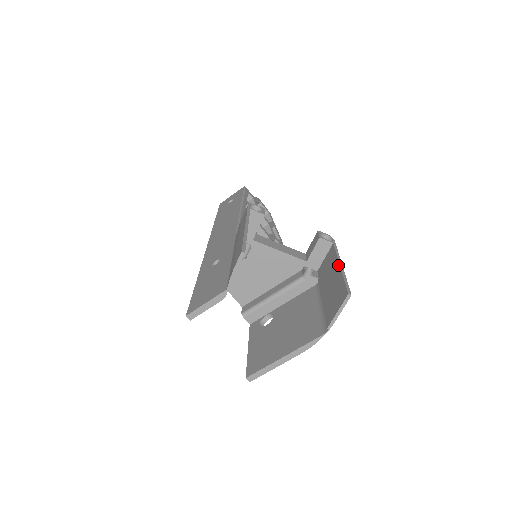
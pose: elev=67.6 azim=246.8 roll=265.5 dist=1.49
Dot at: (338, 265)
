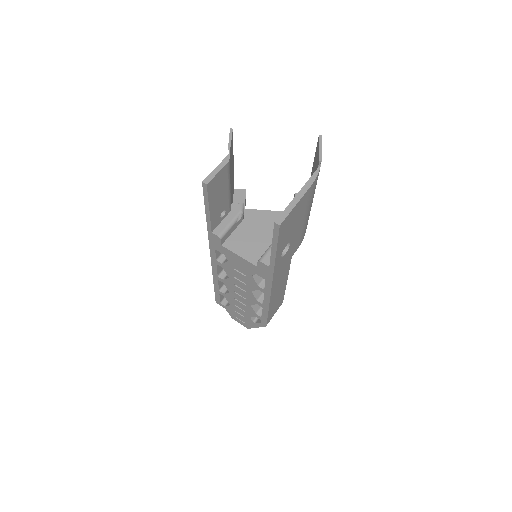
Dot at: (312, 170)
